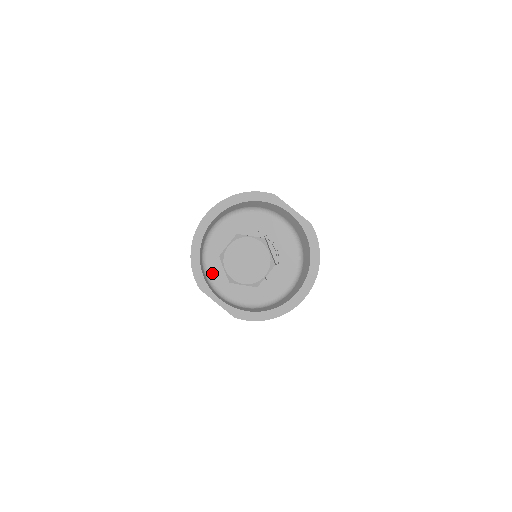
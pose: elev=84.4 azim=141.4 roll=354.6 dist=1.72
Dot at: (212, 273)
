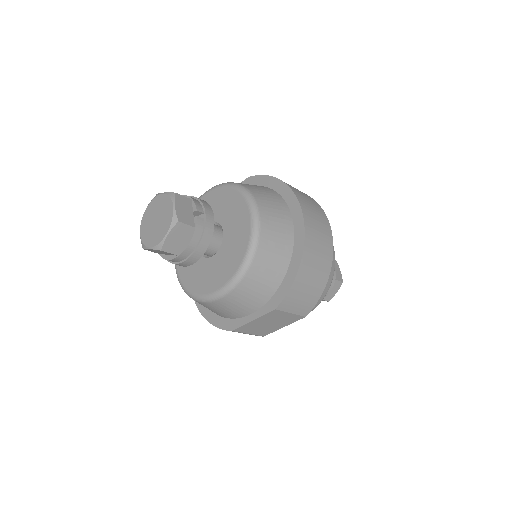
Dot at: (198, 291)
